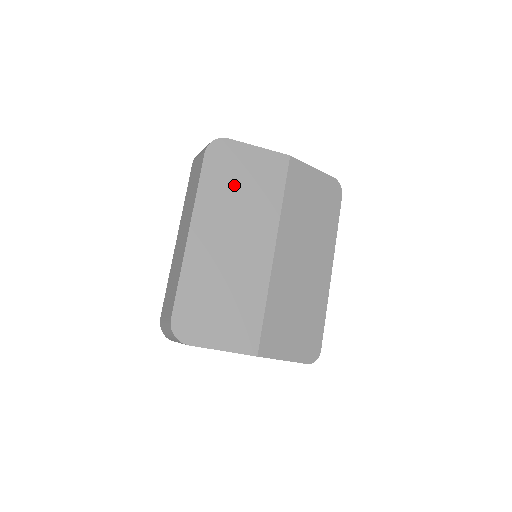
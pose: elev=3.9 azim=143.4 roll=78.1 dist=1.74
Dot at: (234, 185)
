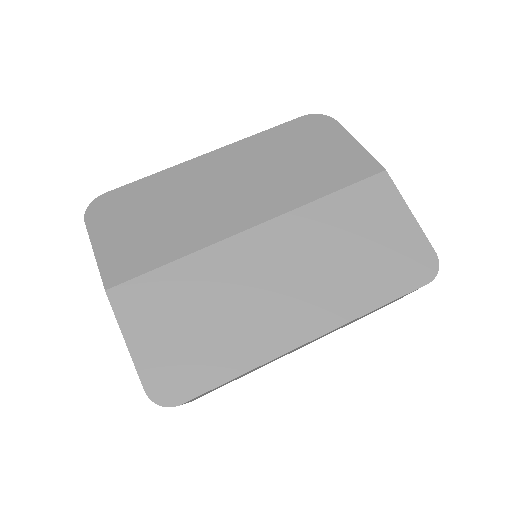
Dot at: (293, 152)
